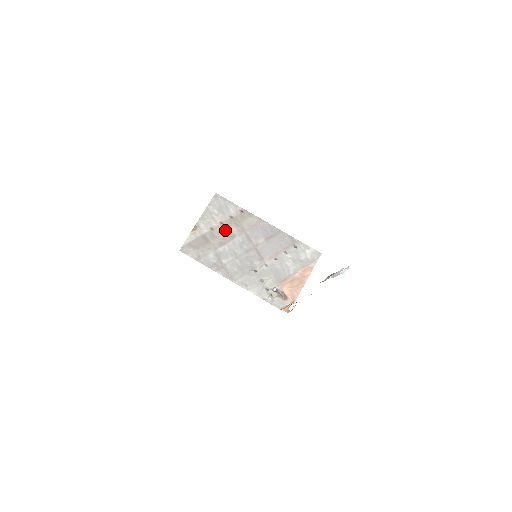
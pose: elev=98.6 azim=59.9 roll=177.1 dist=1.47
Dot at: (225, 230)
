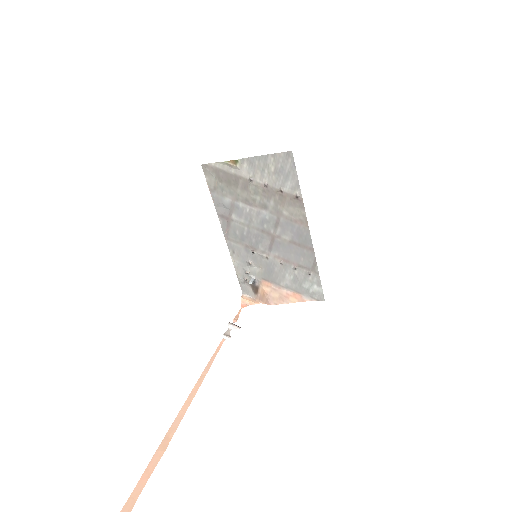
Dot at: (263, 194)
